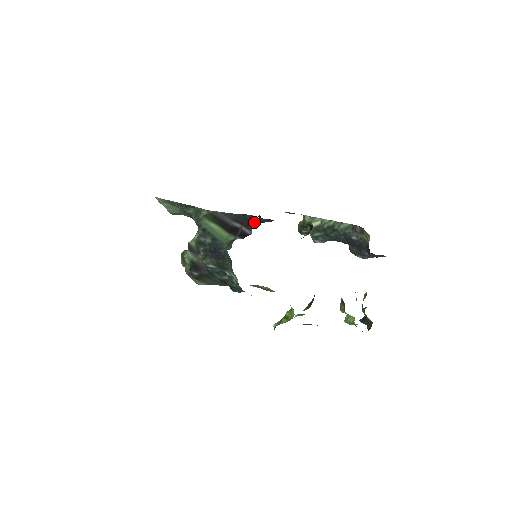
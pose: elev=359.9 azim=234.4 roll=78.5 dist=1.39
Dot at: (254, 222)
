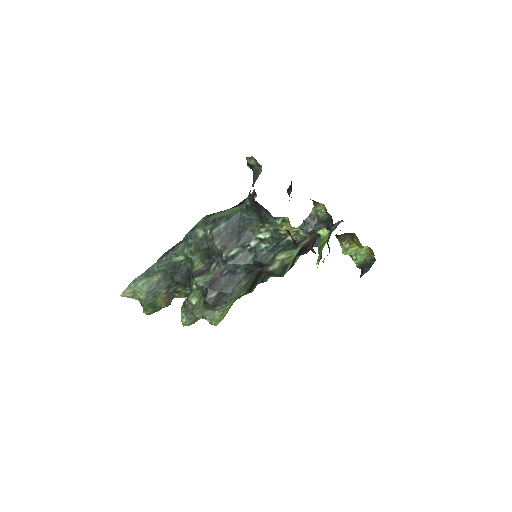
Dot at: (251, 194)
